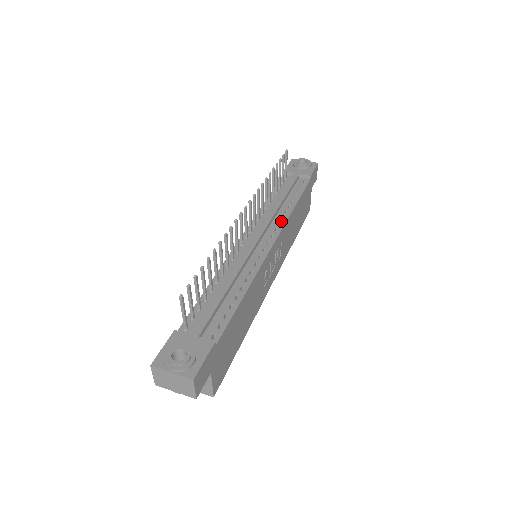
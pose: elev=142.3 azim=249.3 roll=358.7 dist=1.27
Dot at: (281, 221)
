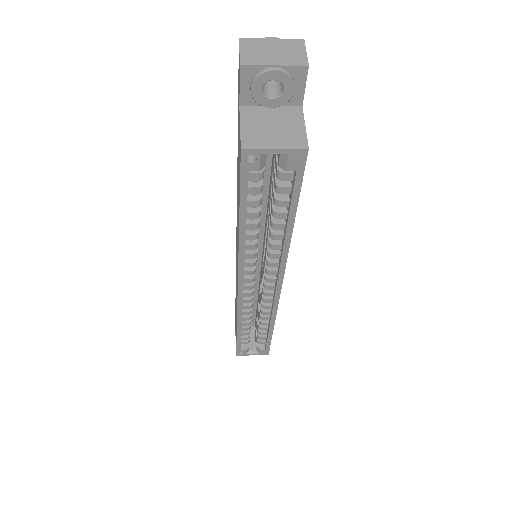
Dot at: occluded
